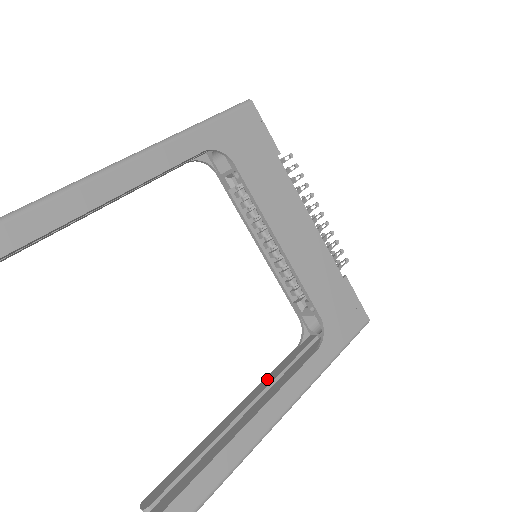
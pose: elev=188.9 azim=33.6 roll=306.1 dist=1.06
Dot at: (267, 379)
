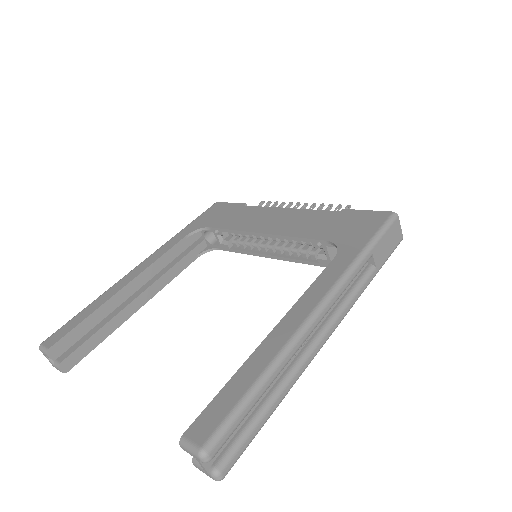
Dot at: occluded
